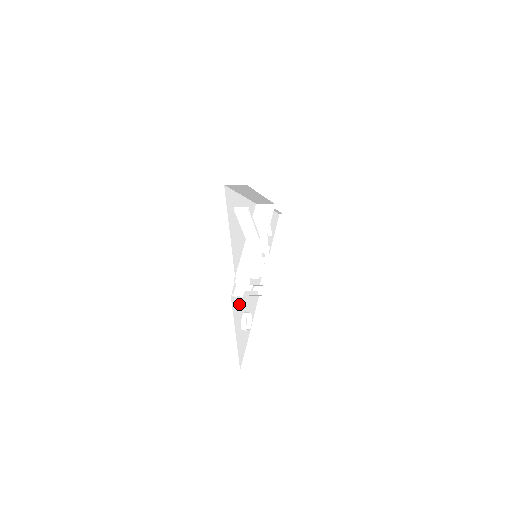
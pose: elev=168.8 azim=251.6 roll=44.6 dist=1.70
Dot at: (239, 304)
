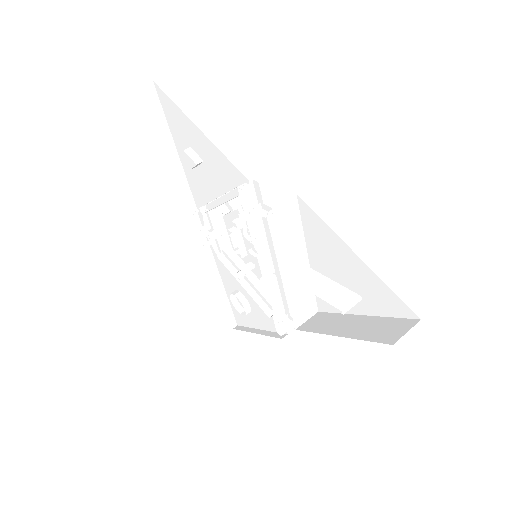
Dot at: occluded
